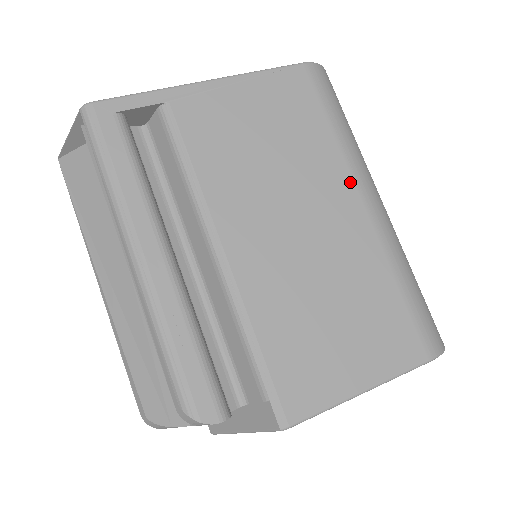
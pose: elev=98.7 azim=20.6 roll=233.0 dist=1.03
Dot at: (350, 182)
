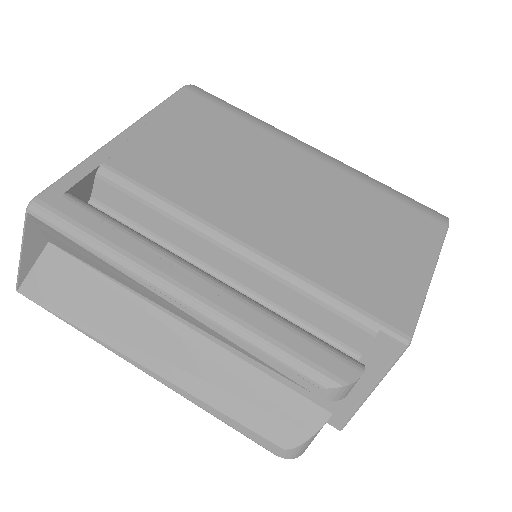
Dot at: (287, 145)
